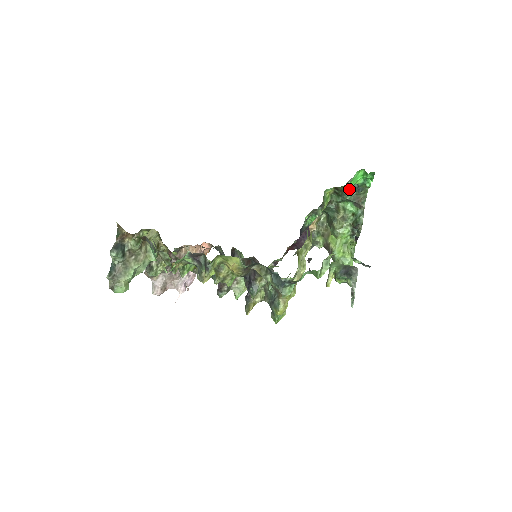
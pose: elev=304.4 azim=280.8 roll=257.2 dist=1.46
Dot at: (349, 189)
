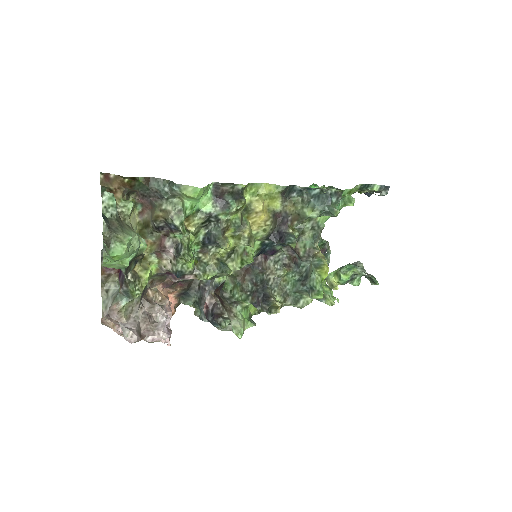
Dot at: occluded
